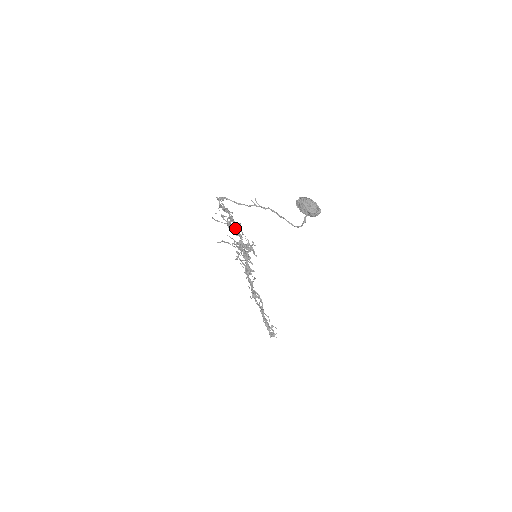
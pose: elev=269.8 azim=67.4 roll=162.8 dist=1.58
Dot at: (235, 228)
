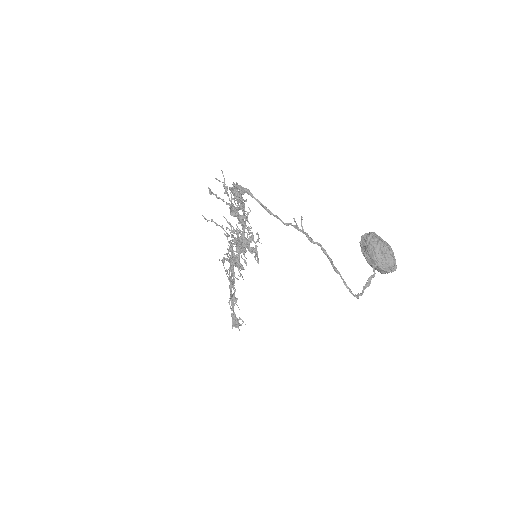
Dot at: occluded
